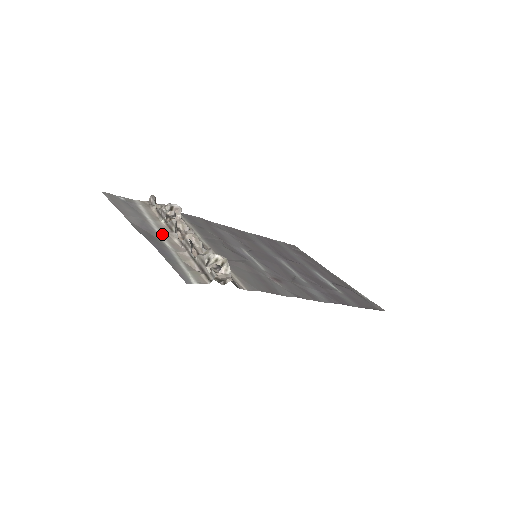
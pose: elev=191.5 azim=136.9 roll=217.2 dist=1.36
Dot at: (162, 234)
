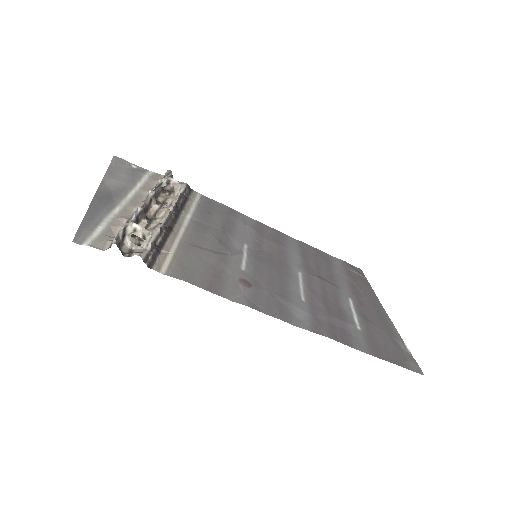
Dot at: (129, 200)
